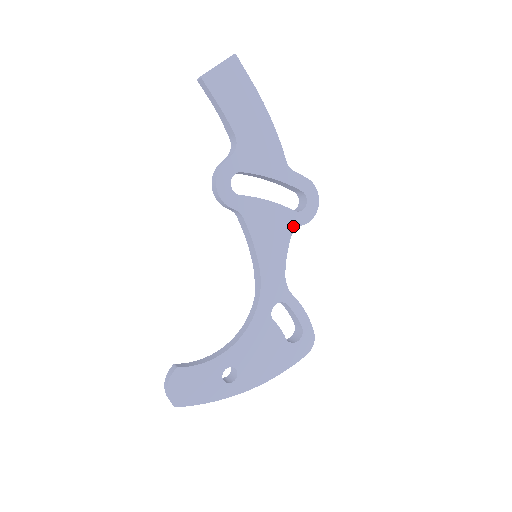
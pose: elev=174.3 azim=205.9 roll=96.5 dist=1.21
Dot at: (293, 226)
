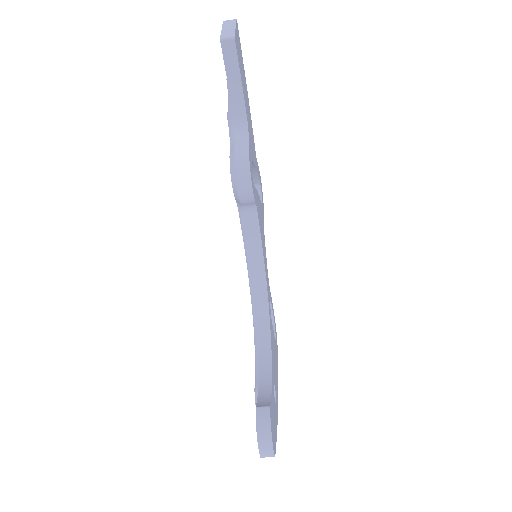
Dot at: (263, 219)
